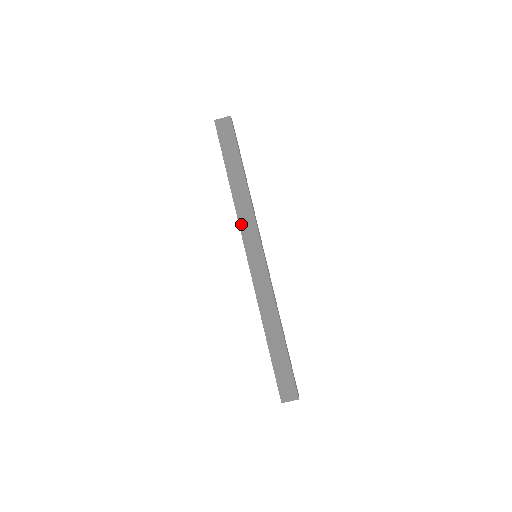
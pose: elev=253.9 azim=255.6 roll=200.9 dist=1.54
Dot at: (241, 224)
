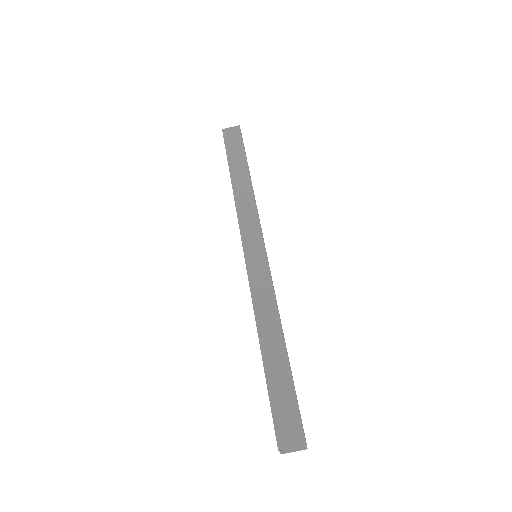
Dot at: (240, 218)
